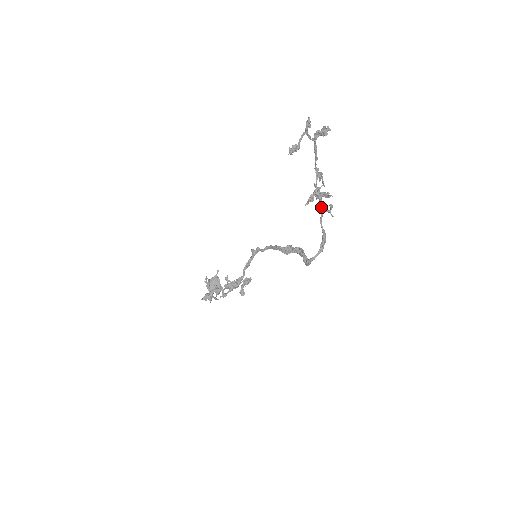
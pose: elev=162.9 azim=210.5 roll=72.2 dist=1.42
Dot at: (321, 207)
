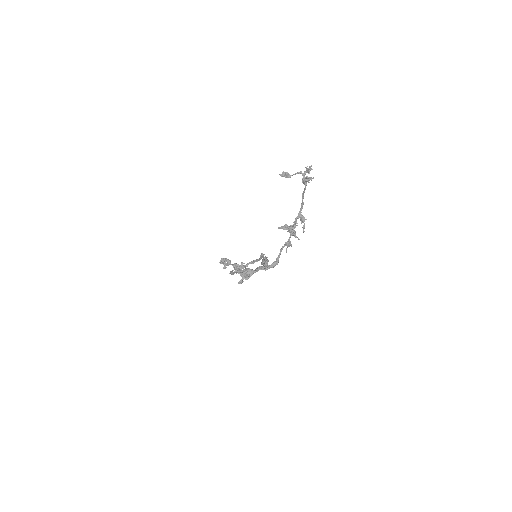
Dot at: (288, 240)
